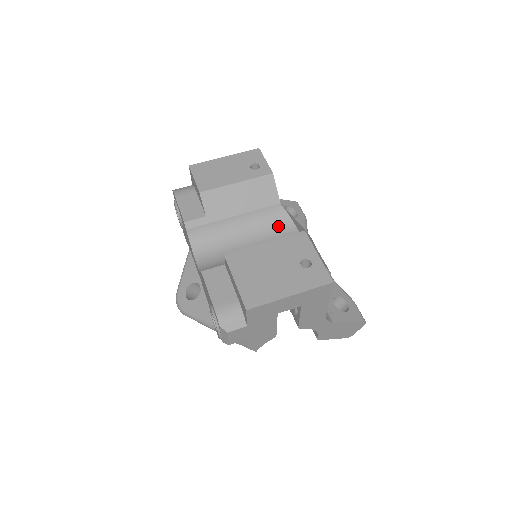
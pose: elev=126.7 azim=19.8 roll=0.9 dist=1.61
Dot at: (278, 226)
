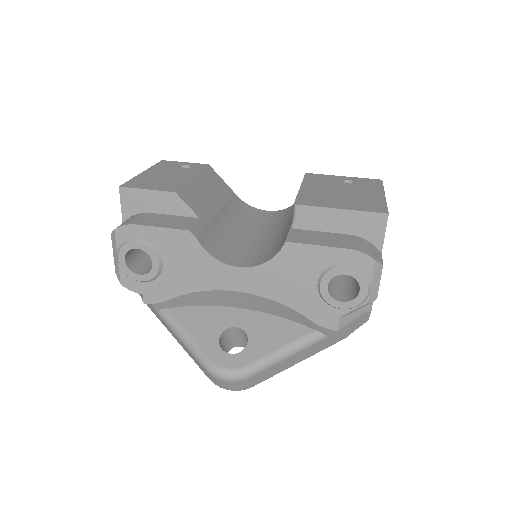
Dot at: (250, 214)
